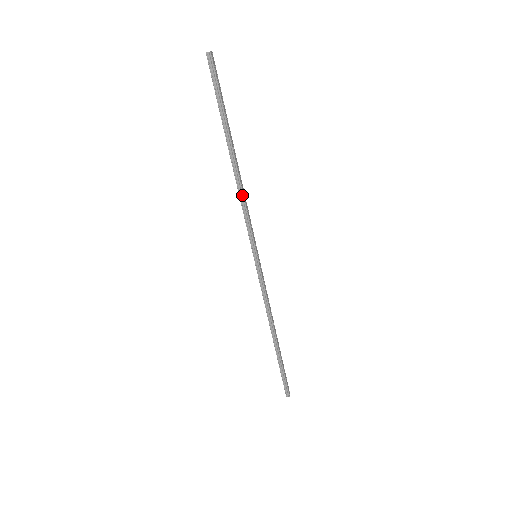
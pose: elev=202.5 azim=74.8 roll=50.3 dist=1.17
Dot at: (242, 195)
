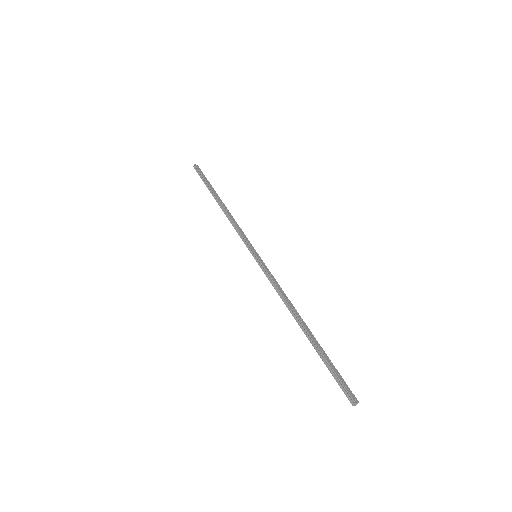
Dot at: (230, 219)
